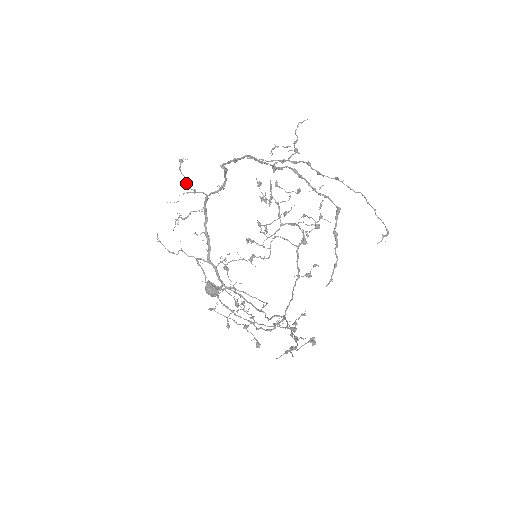
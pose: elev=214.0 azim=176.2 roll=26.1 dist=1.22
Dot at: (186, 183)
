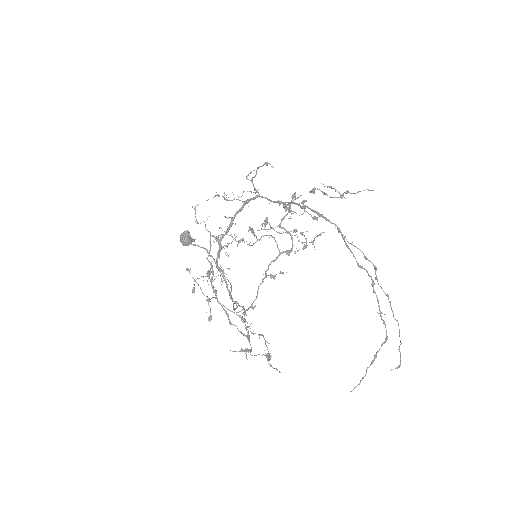
Dot at: (249, 173)
